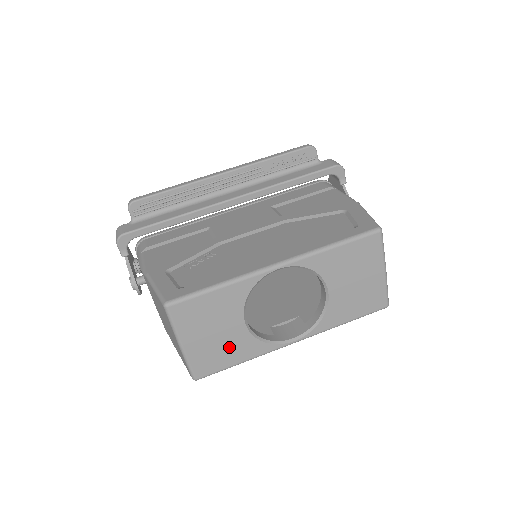
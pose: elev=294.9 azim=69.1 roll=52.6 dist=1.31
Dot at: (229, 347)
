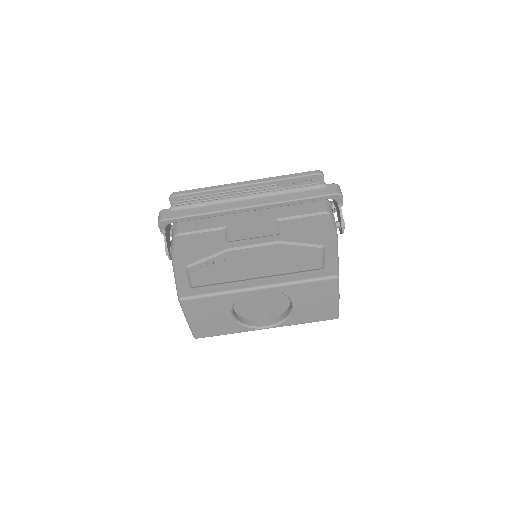
Dot at: (220, 326)
